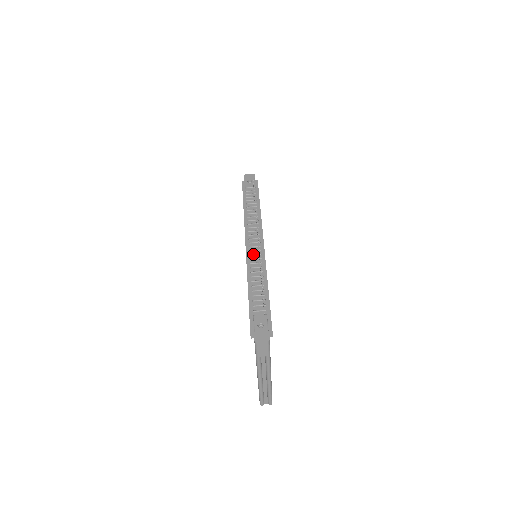
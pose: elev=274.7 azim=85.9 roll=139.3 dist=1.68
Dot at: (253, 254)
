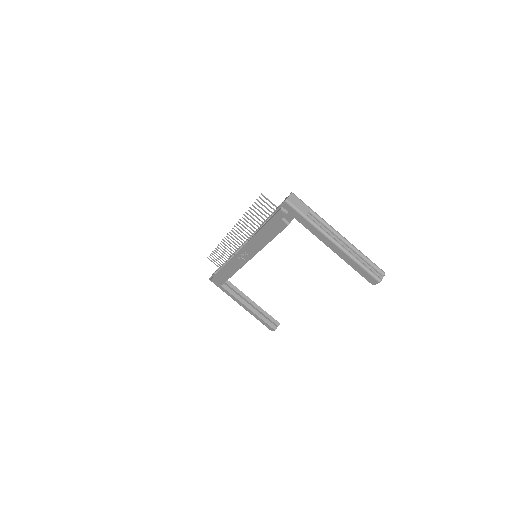
Dot at: (246, 241)
